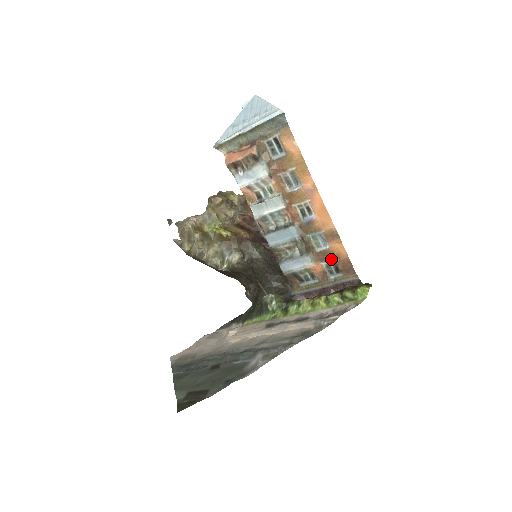
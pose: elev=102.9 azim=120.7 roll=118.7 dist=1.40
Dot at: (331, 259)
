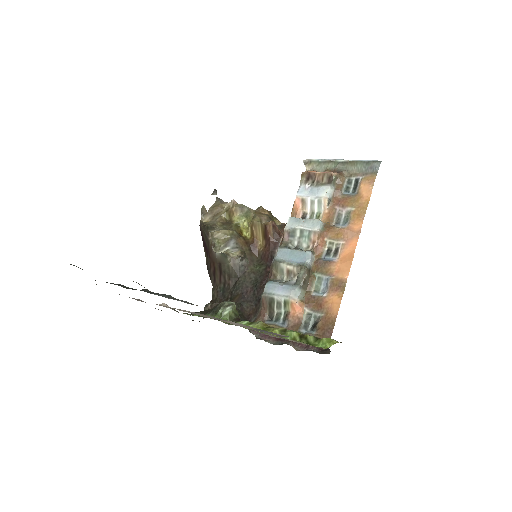
Dot at: (318, 310)
